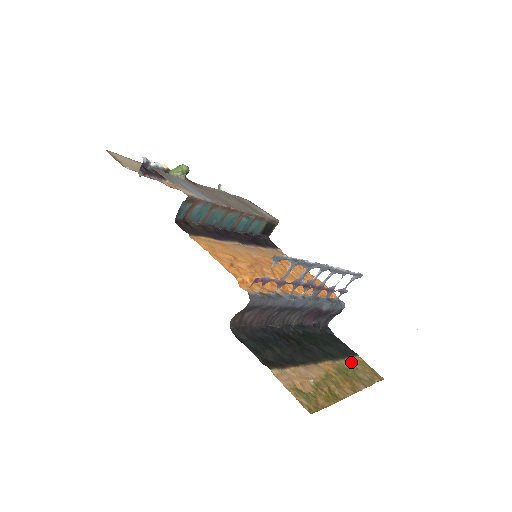
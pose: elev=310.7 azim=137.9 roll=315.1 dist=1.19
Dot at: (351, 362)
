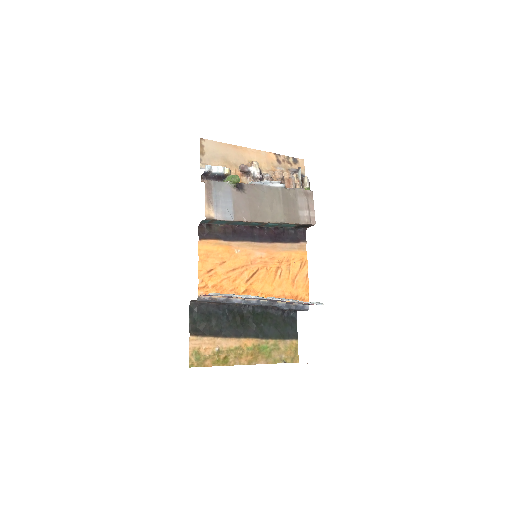
Dot at: (280, 343)
